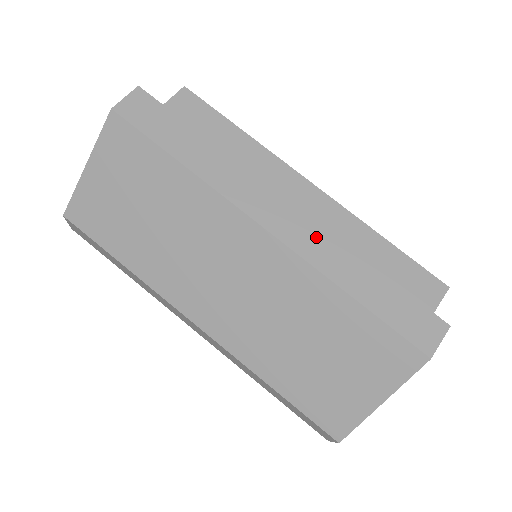
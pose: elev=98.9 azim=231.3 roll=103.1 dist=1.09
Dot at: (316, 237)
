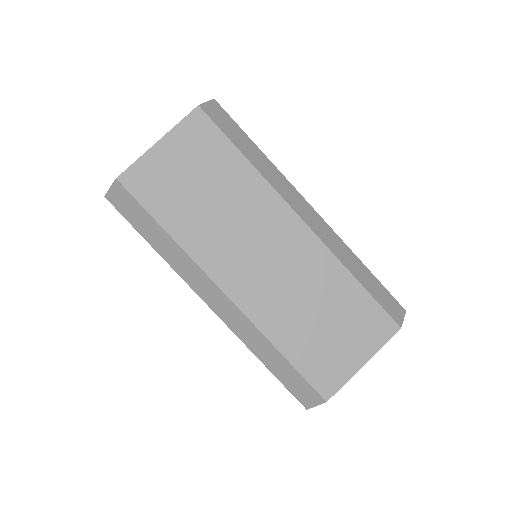
Dot at: (331, 235)
